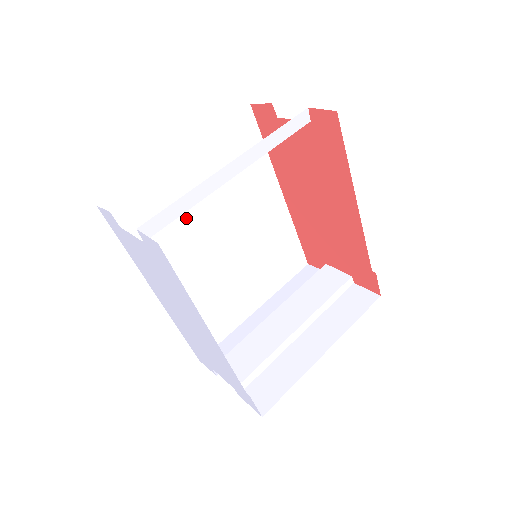
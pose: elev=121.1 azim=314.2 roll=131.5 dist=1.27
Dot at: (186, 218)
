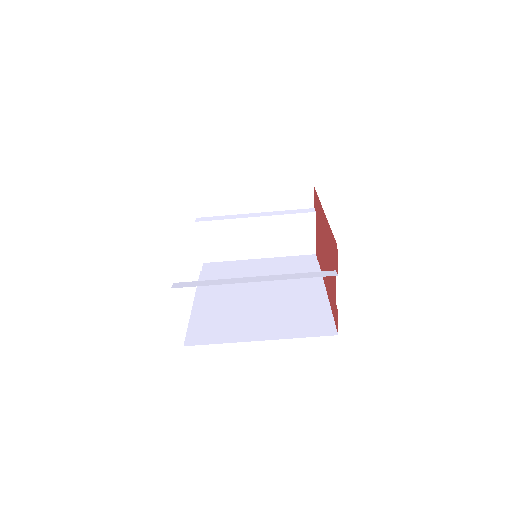
Dot at: occluded
